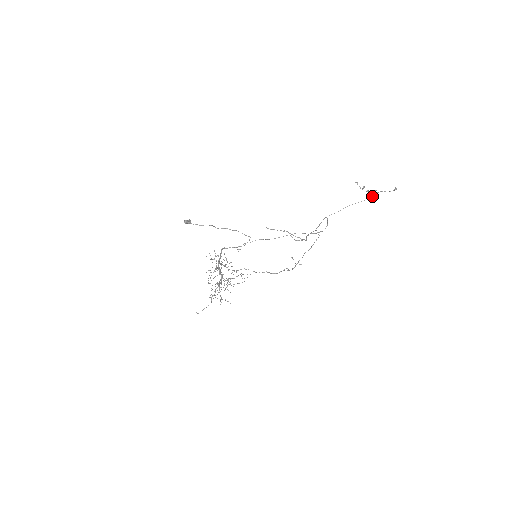
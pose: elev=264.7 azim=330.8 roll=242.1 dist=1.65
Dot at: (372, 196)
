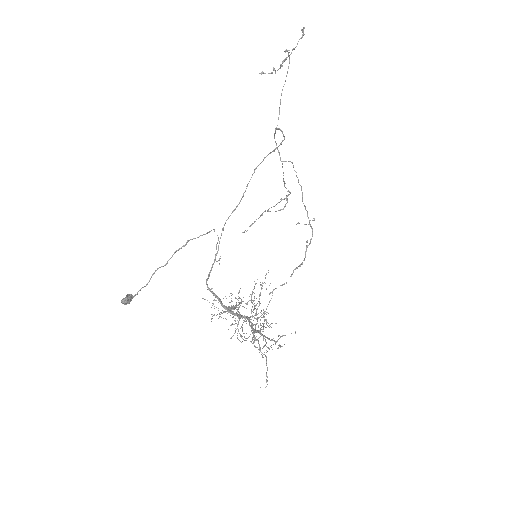
Dot at: (289, 56)
